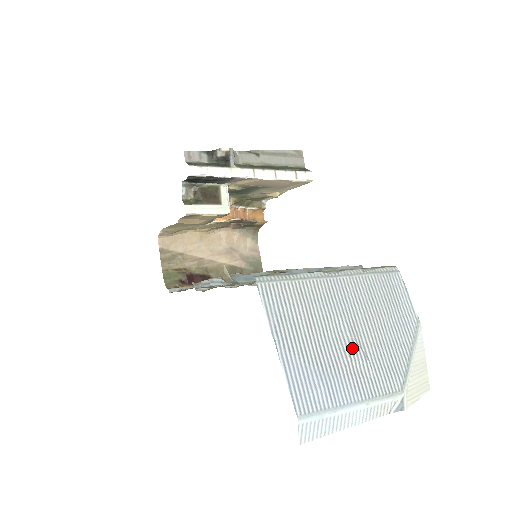
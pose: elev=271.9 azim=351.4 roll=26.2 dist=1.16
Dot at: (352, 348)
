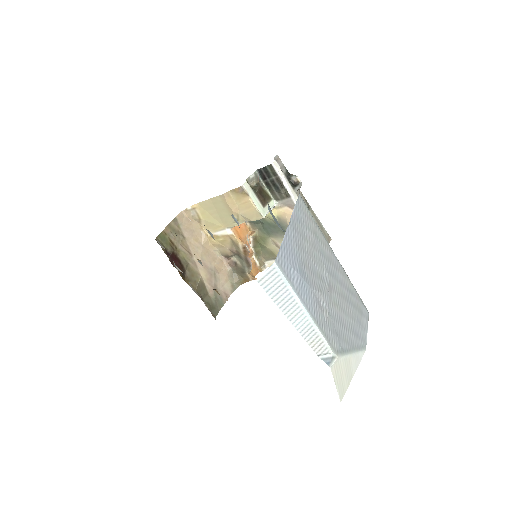
Dot at: (325, 291)
